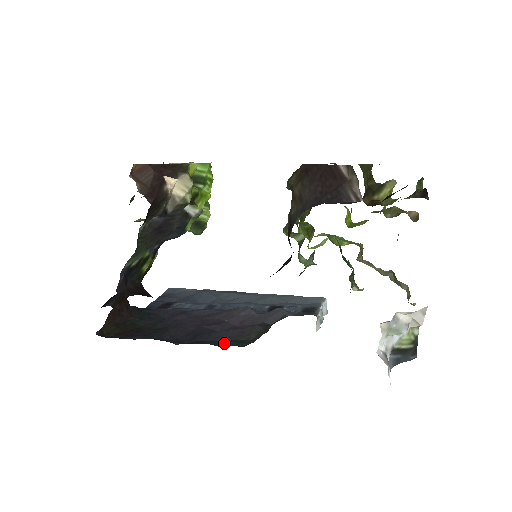
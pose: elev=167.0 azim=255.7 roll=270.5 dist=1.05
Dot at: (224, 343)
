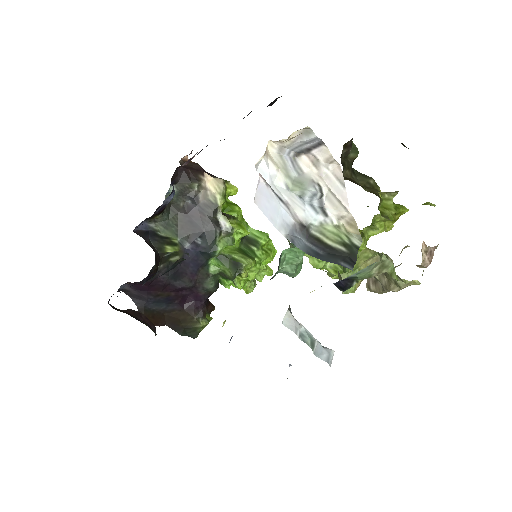
Dot at: occluded
